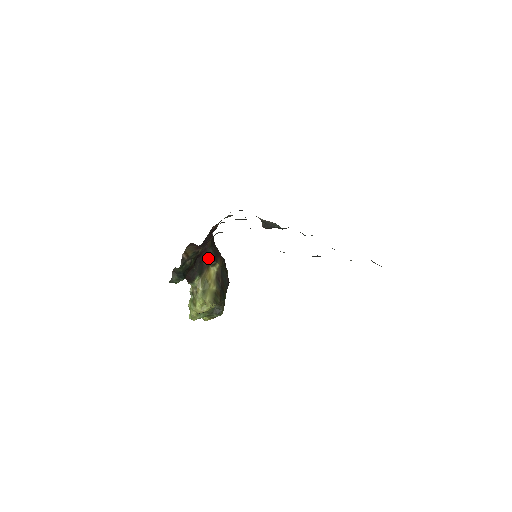
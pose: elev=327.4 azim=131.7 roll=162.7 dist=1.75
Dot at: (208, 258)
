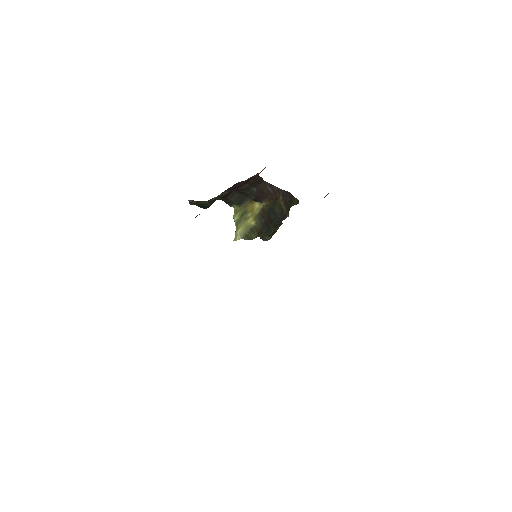
Dot at: (247, 196)
